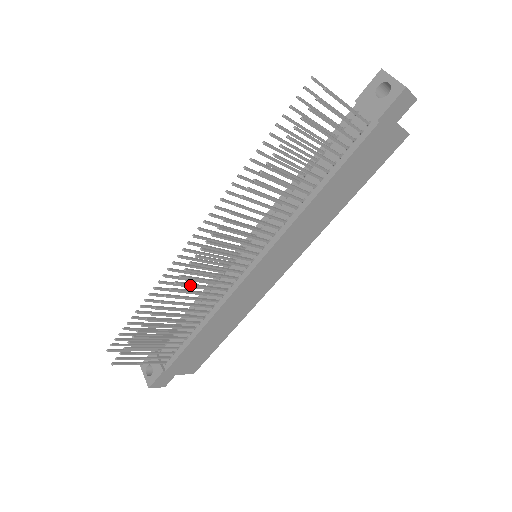
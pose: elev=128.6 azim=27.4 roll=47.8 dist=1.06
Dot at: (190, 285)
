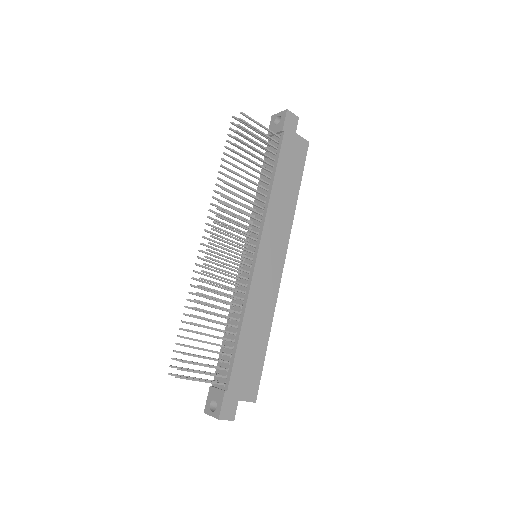
Dot at: (214, 275)
